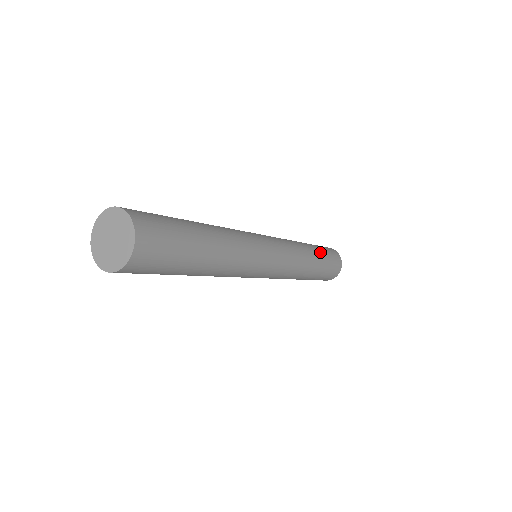
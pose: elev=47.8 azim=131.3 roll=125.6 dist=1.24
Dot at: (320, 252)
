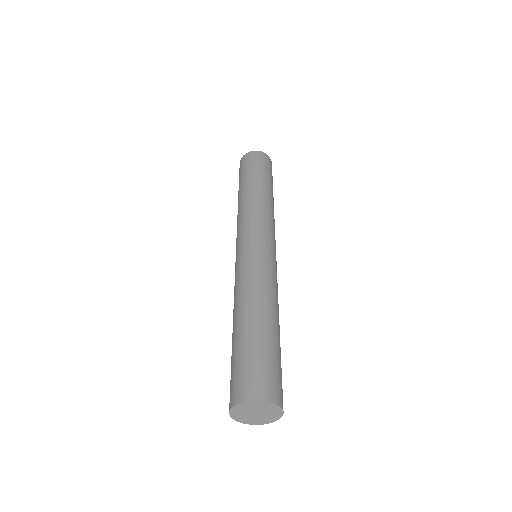
Dot at: (262, 179)
